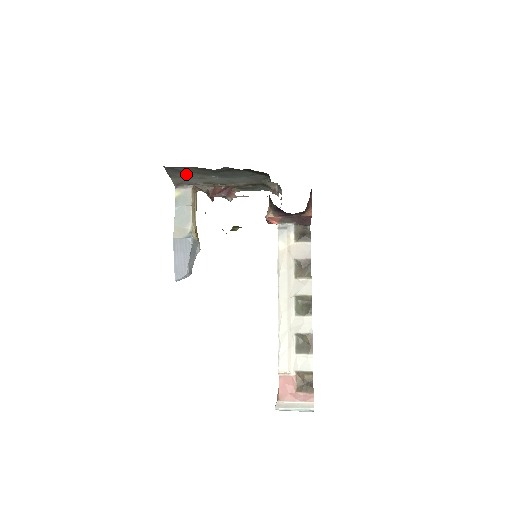
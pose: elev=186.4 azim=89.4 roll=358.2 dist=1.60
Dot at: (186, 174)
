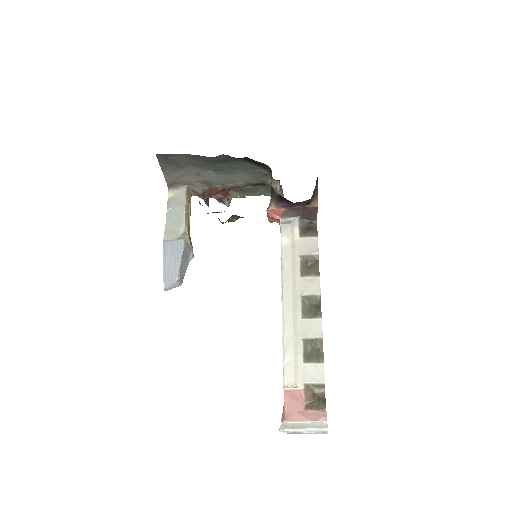
Dot at: (180, 167)
